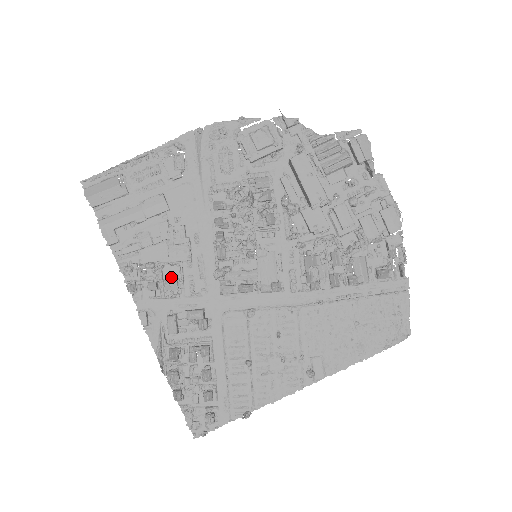
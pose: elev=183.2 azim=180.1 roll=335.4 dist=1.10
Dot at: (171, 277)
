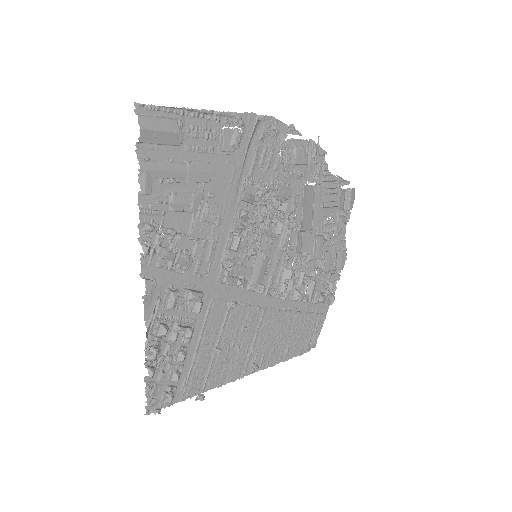
Dot at: (185, 251)
